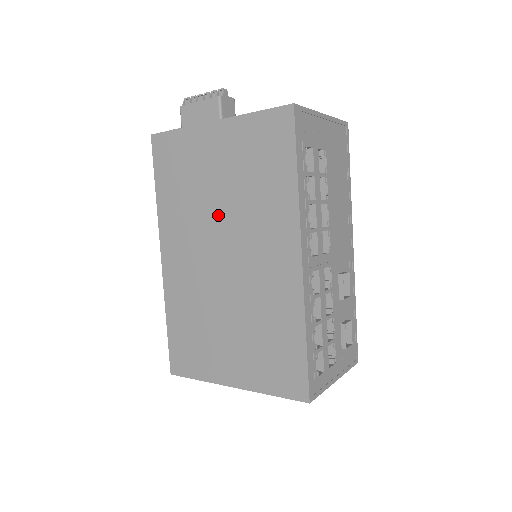
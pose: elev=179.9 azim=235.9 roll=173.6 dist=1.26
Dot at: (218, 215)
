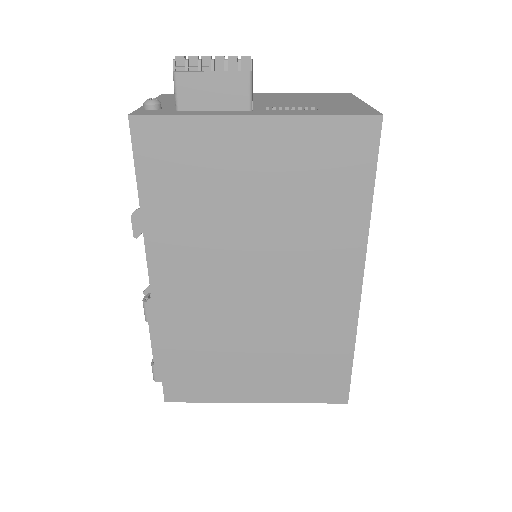
Dot at: (252, 235)
